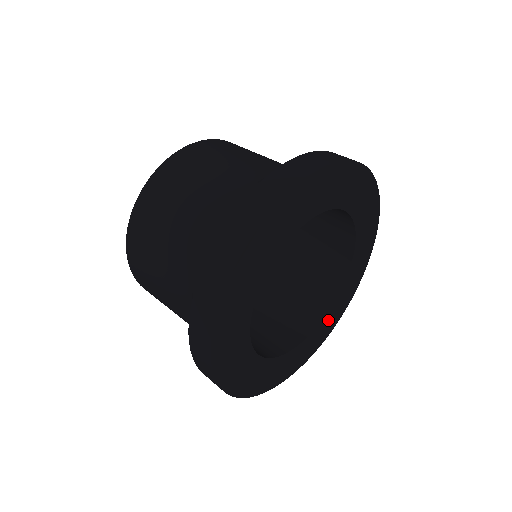
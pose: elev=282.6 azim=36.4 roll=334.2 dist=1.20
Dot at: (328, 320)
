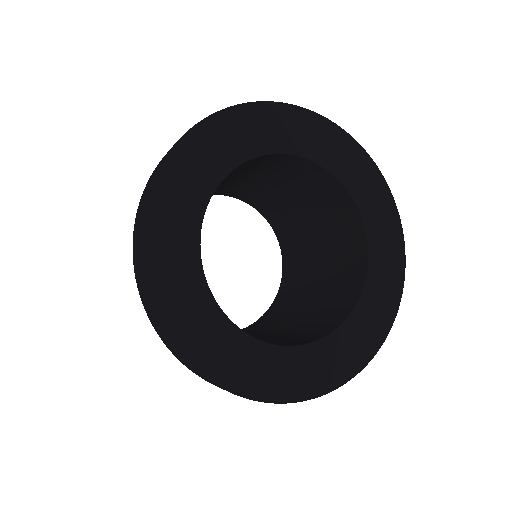
Dot at: (342, 346)
